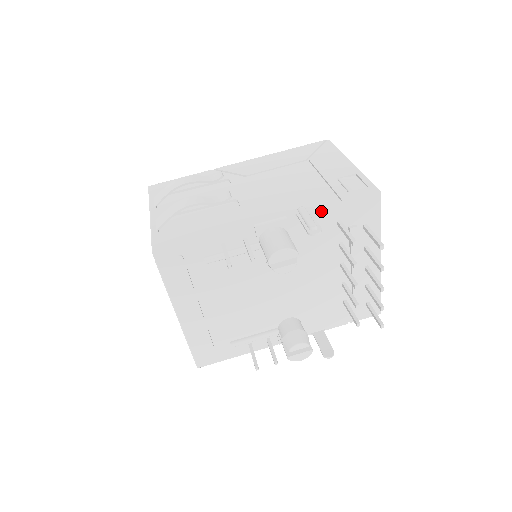
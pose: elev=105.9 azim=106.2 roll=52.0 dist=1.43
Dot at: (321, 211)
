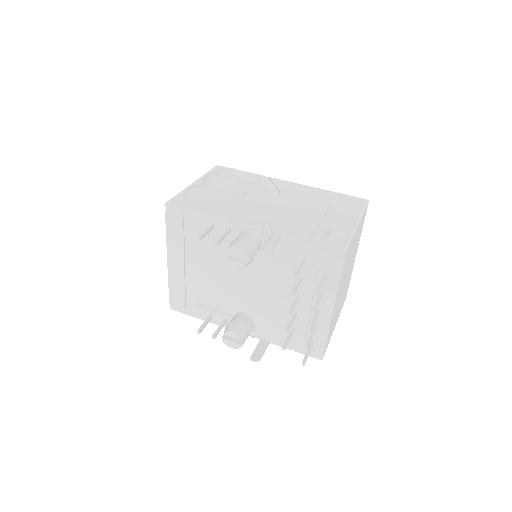
Dot at: (292, 240)
